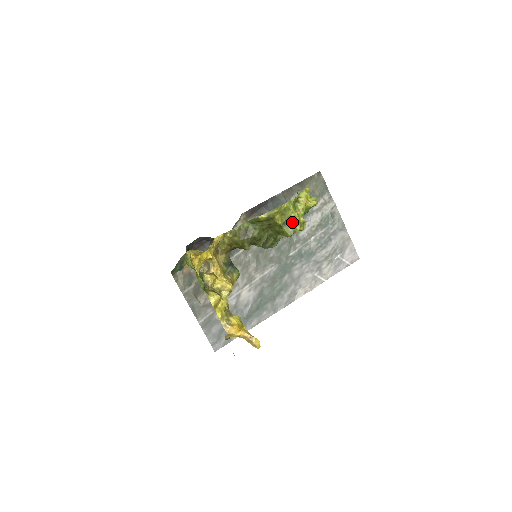
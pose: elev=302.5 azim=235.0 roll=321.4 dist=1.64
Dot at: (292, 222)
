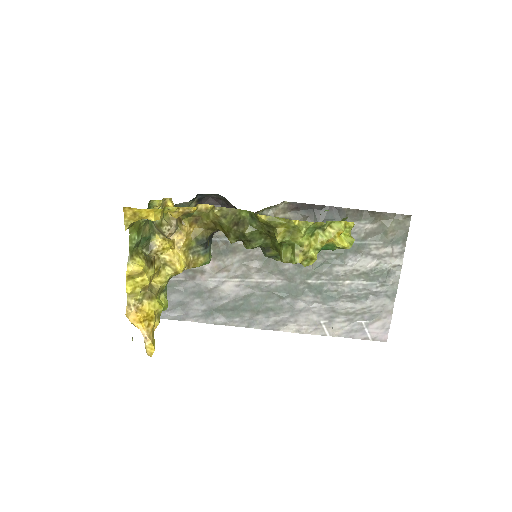
Dot at: (295, 248)
